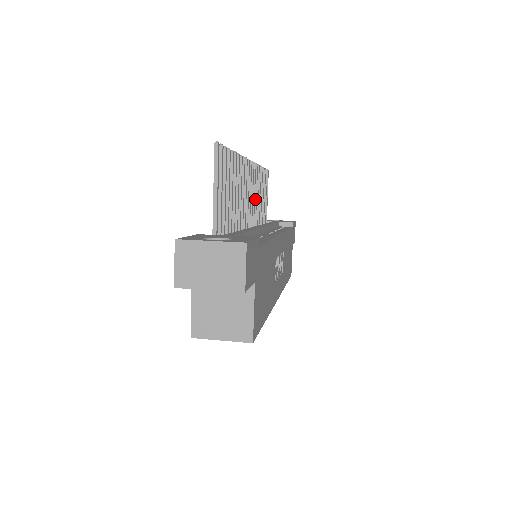
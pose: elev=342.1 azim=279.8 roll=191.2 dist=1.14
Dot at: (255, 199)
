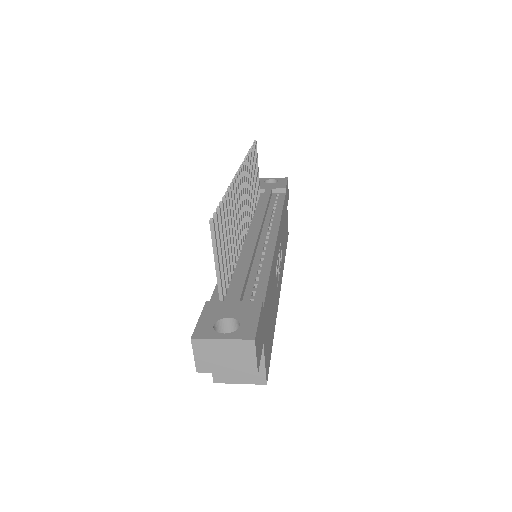
Dot at: (248, 193)
